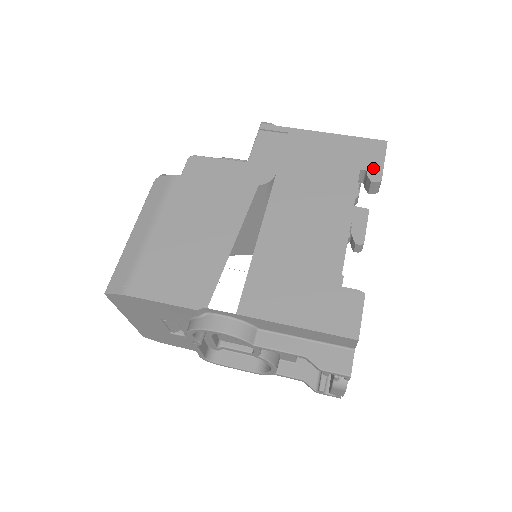
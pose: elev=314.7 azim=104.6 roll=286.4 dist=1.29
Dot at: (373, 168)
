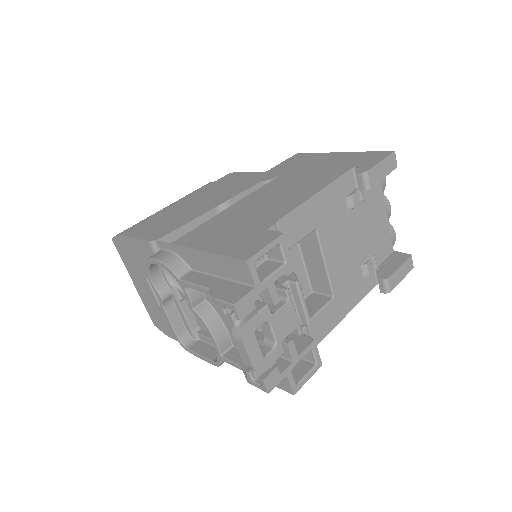
Dot at: (365, 166)
